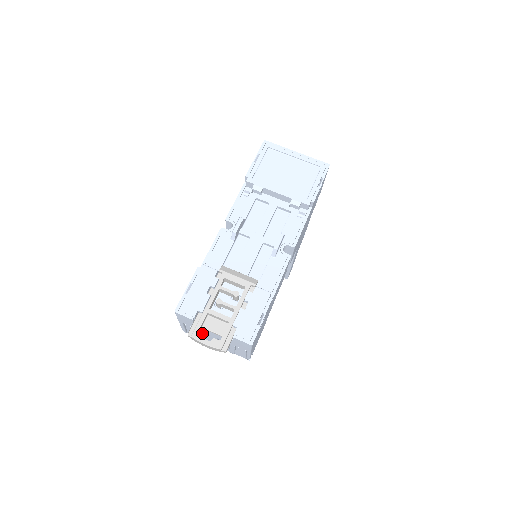
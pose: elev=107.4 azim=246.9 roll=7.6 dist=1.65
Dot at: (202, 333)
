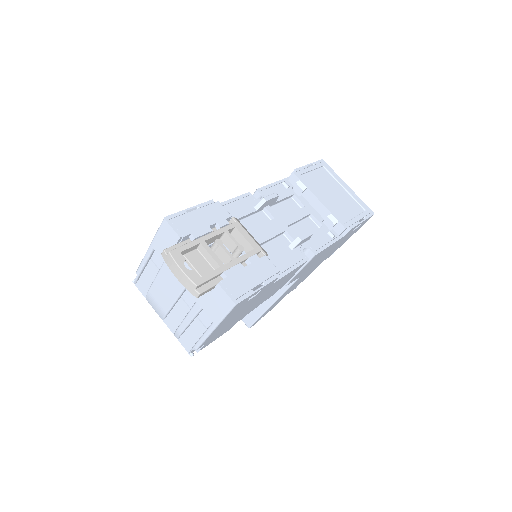
Dot at: (184, 257)
